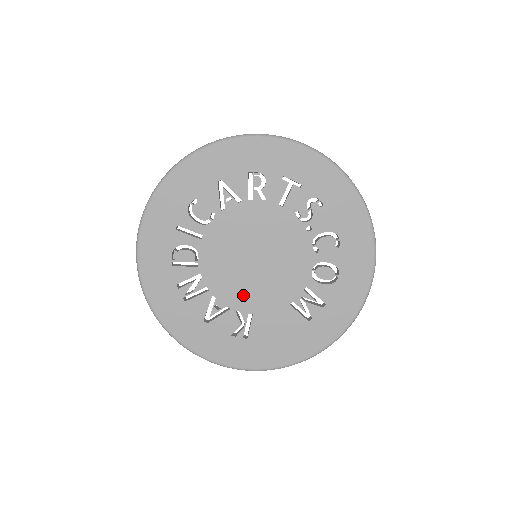
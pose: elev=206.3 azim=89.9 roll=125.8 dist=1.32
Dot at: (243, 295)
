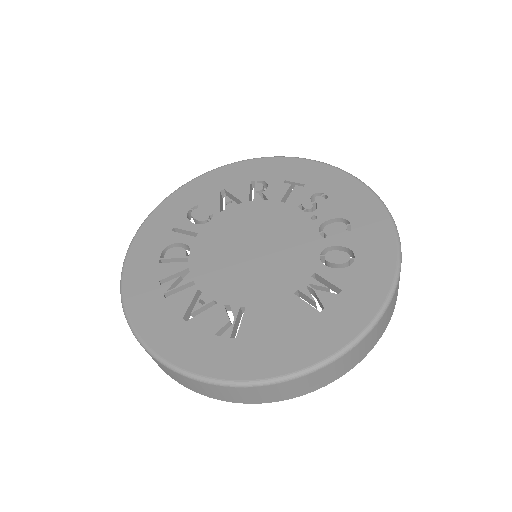
Dot at: (235, 287)
